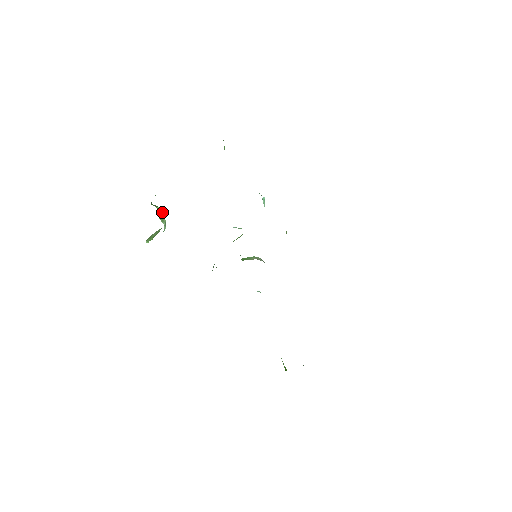
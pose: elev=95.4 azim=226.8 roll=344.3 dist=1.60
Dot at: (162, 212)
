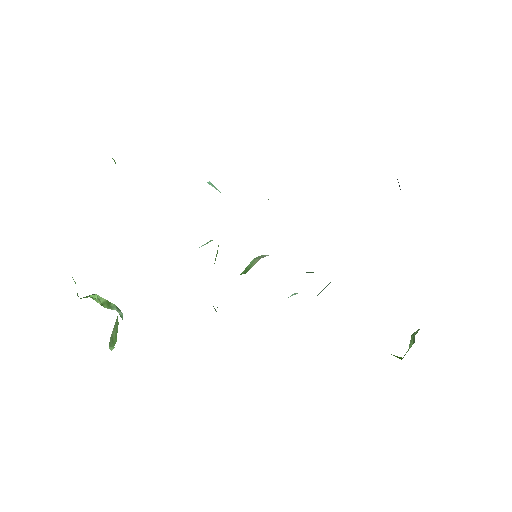
Dot at: (101, 298)
